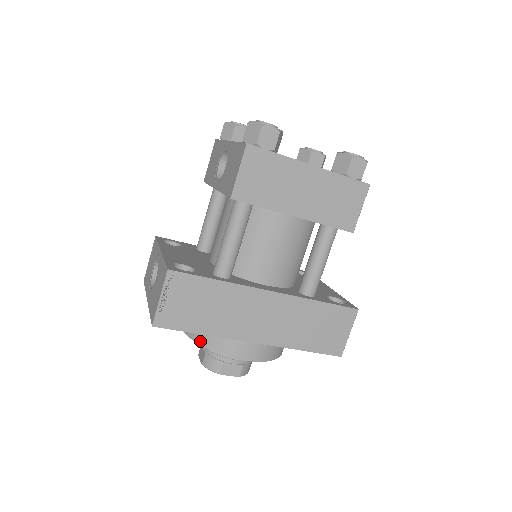
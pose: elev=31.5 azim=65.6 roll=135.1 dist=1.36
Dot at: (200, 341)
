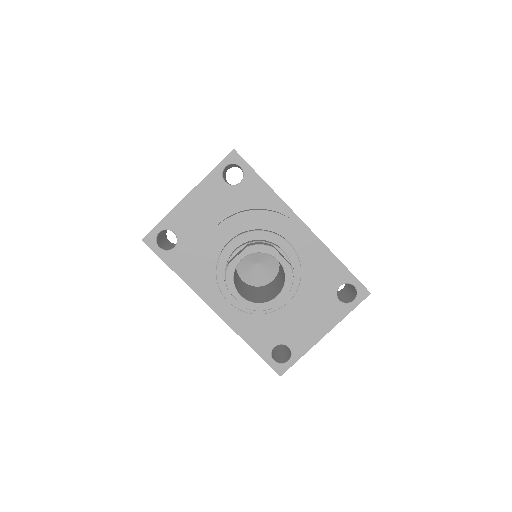
Dot at: (253, 210)
